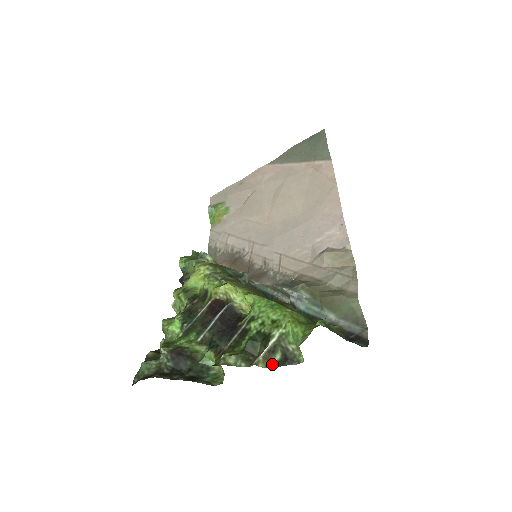
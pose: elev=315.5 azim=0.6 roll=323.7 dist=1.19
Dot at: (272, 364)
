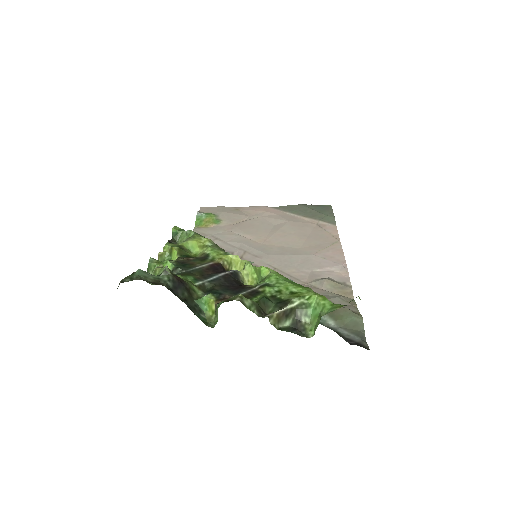
Dot at: (280, 327)
